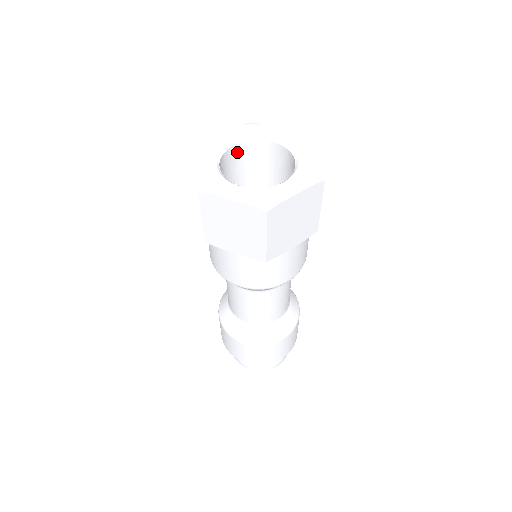
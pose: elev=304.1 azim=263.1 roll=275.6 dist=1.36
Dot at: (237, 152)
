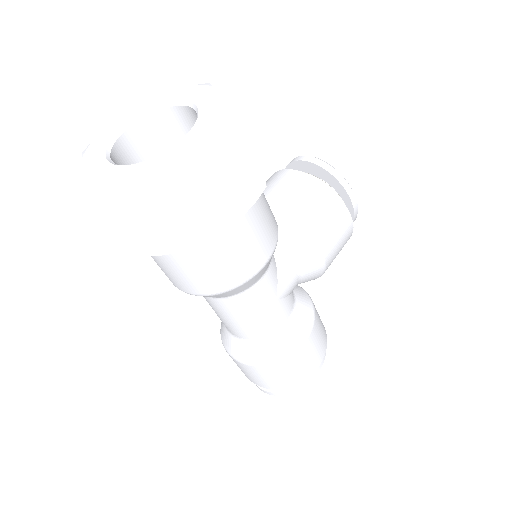
Dot at: (174, 118)
